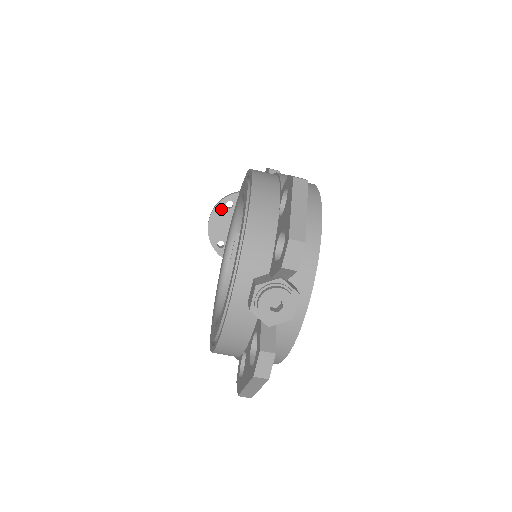
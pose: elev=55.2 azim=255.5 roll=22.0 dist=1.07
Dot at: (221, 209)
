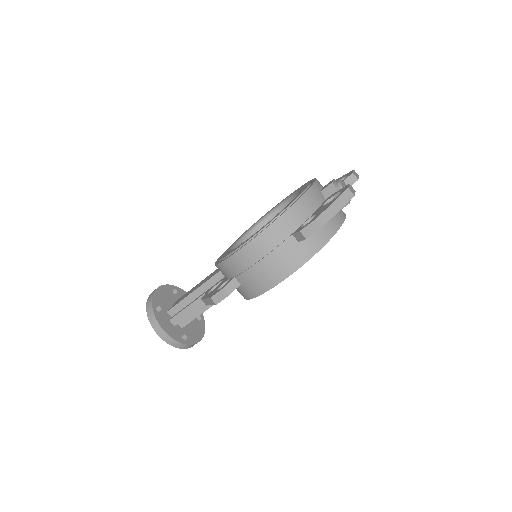
Dot at: (168, 289)
